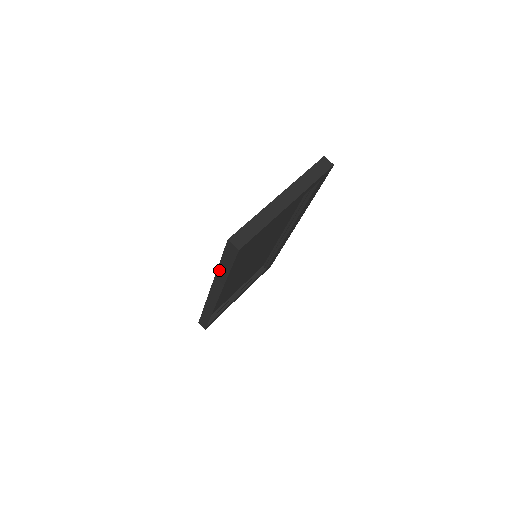
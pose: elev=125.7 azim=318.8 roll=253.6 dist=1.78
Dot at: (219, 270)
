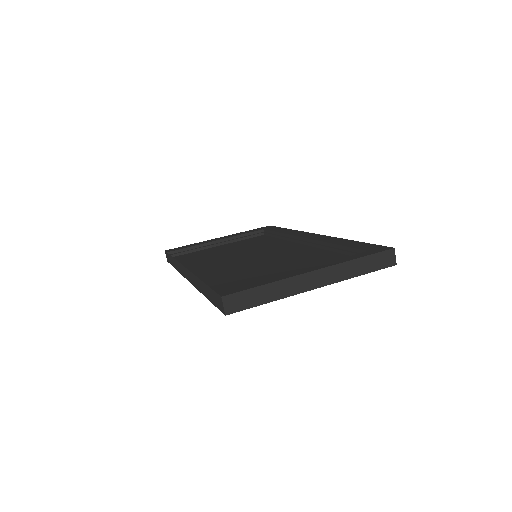
Dot at: (201, 282)
